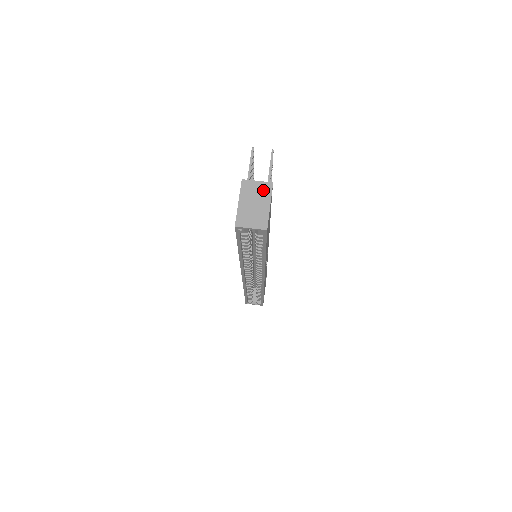
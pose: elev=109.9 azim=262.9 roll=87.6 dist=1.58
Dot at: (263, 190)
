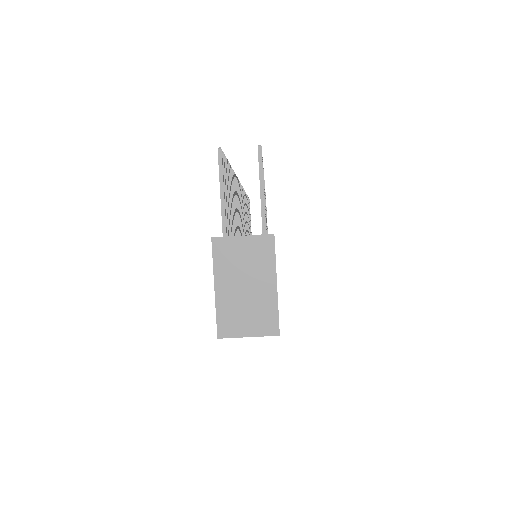
Dot at: (257, 254)
